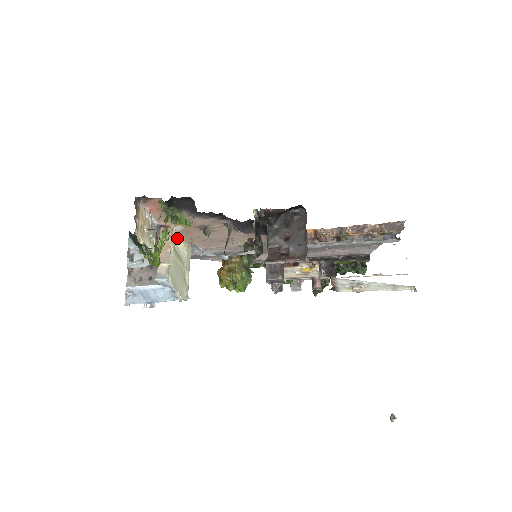
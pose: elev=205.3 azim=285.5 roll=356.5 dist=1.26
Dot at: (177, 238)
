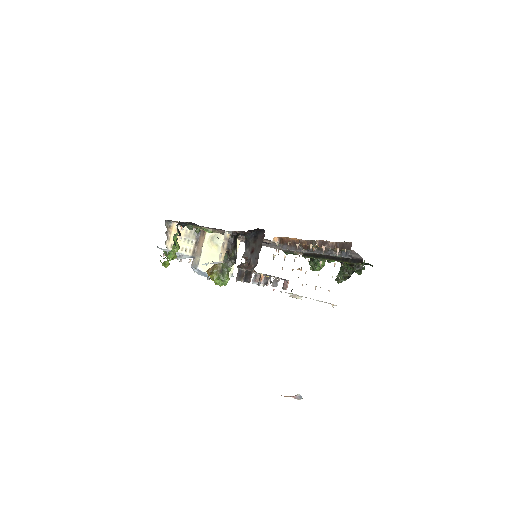
Dot at: (218, 237)
